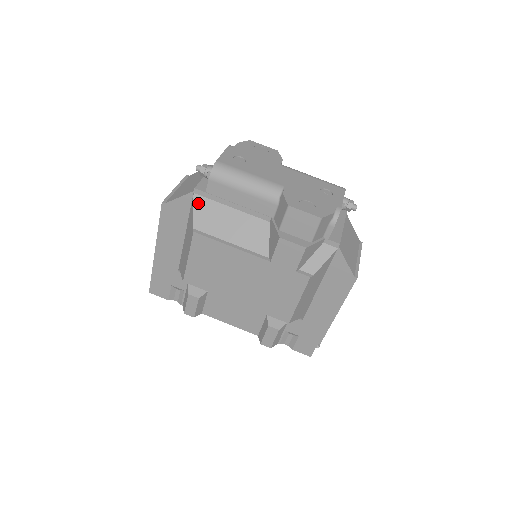
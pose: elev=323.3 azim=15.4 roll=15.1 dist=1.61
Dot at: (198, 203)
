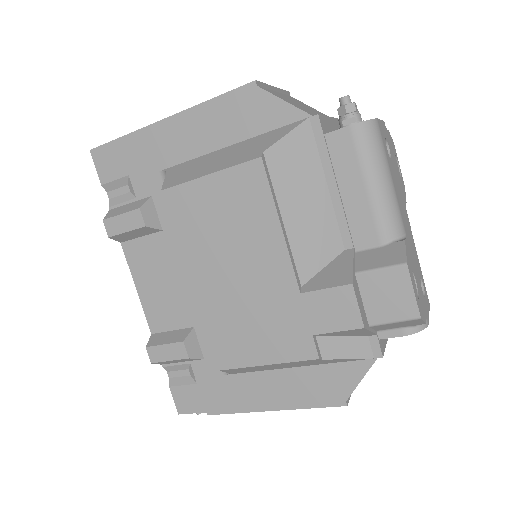
Dot at: (301, 134)
